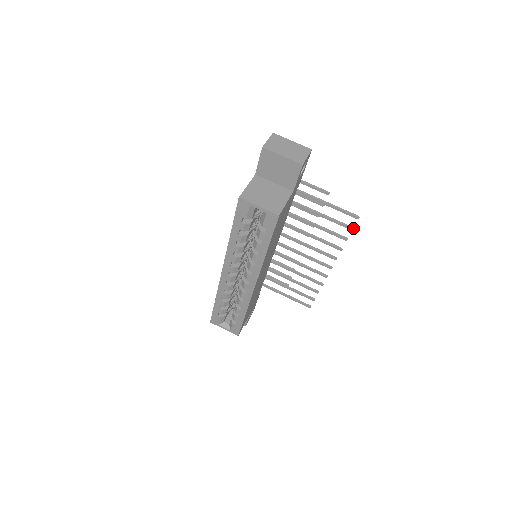
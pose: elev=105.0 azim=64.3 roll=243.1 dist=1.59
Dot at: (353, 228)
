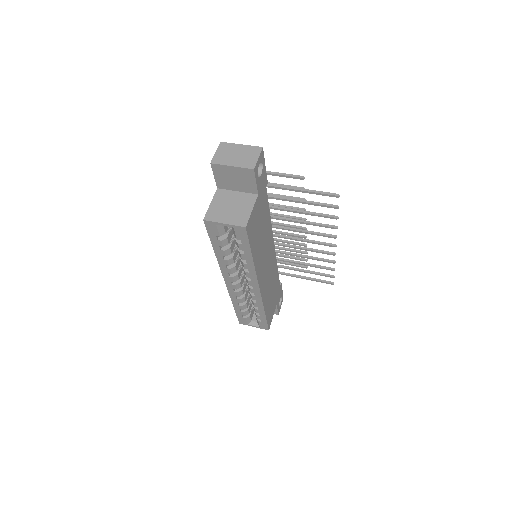
Dot at: (338, 206)
